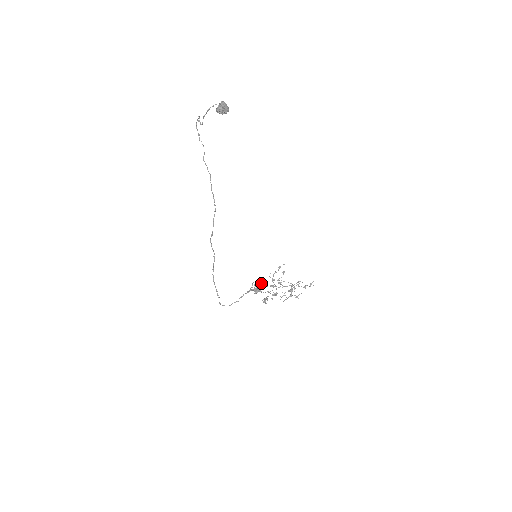
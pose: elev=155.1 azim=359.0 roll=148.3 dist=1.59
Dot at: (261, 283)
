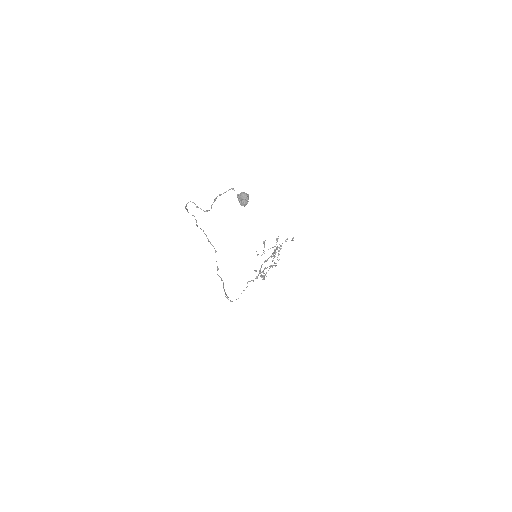
Dot at: occluded
